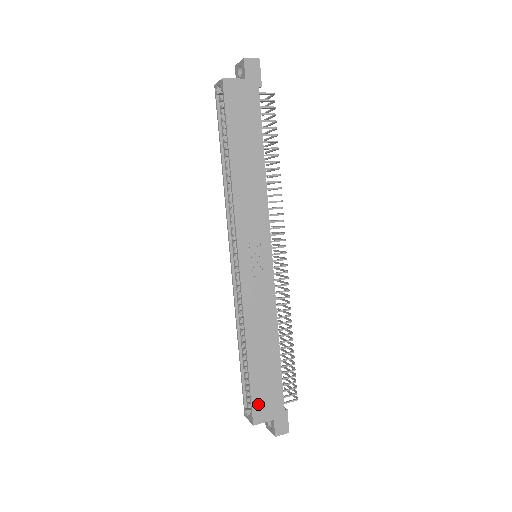
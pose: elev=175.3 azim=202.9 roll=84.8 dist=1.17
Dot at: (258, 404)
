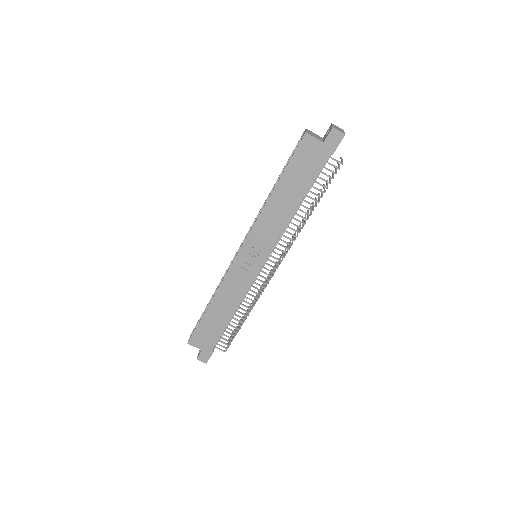
Dot at: (198, 335)
